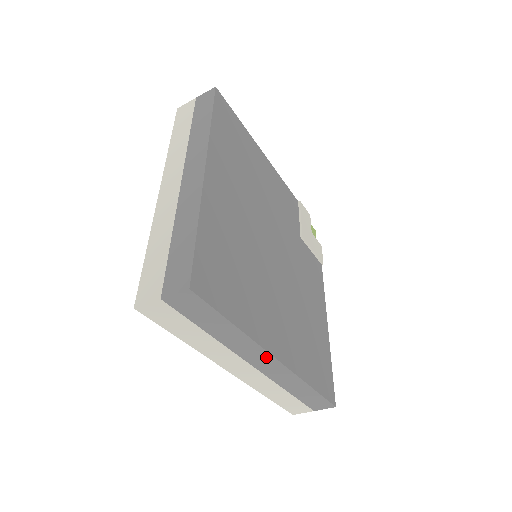
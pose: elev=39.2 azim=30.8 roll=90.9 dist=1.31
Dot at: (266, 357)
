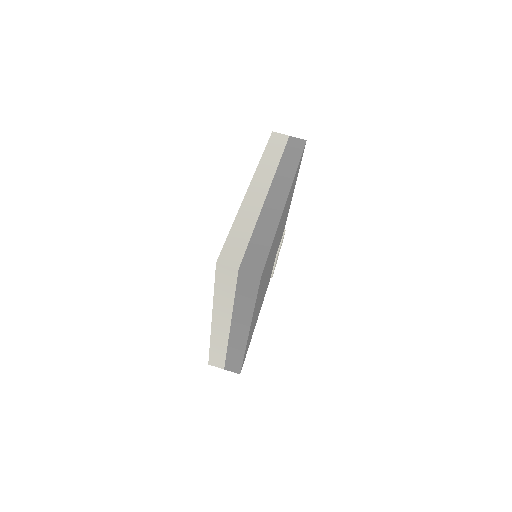
Dot at: (245, 328)
